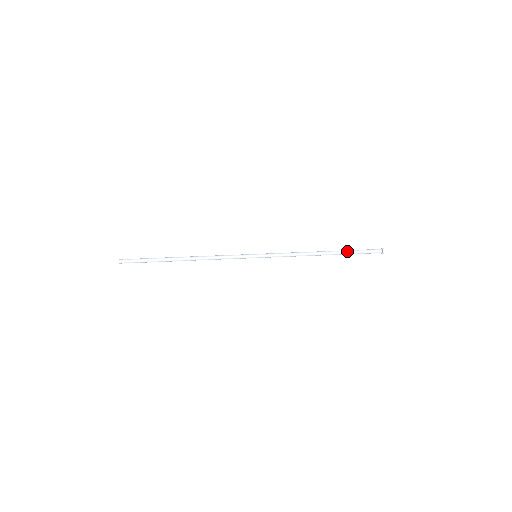
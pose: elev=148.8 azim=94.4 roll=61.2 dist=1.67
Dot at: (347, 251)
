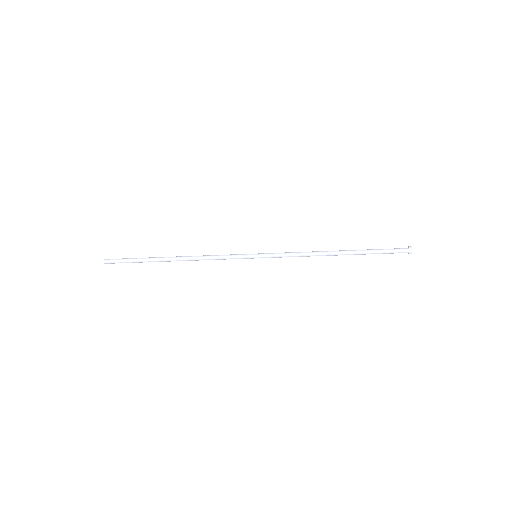
Dot at: occluded
